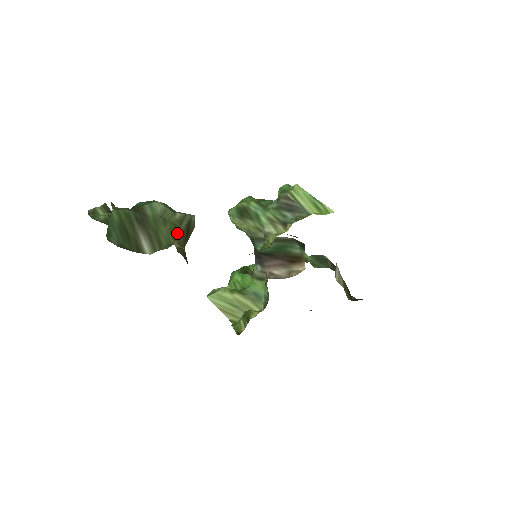
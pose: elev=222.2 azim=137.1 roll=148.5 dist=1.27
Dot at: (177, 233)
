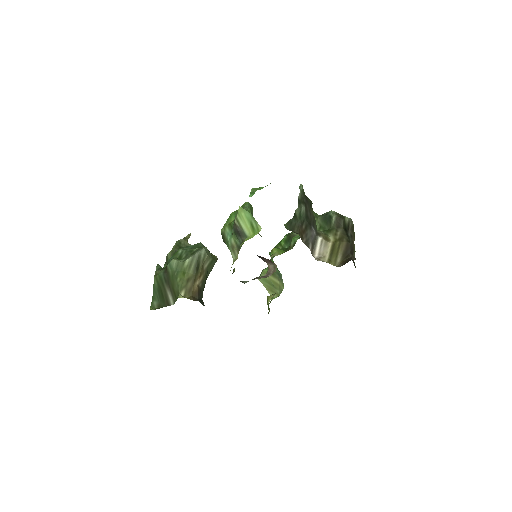
Dot at: (185, 281)
